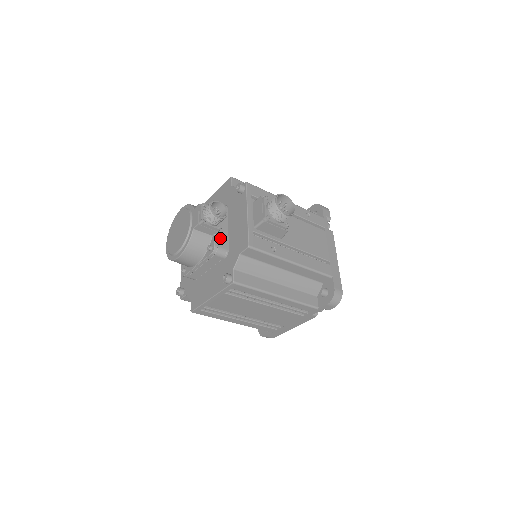
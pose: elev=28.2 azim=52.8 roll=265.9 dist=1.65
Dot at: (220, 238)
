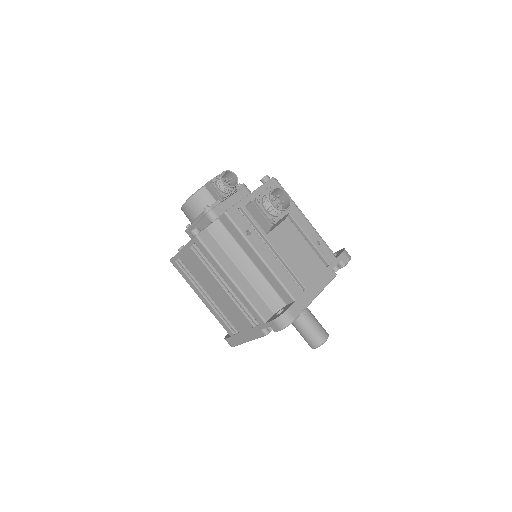
Dot at: (220, 206)
